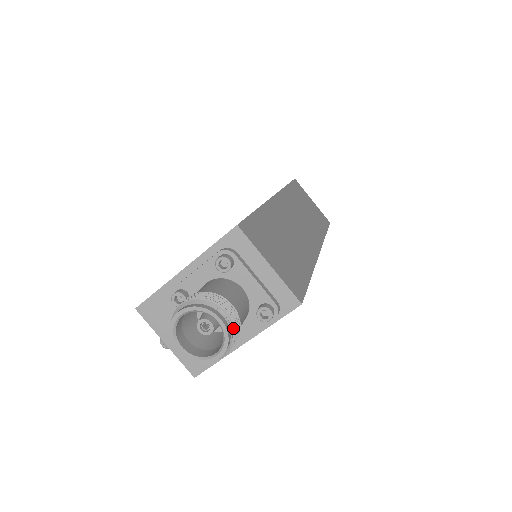
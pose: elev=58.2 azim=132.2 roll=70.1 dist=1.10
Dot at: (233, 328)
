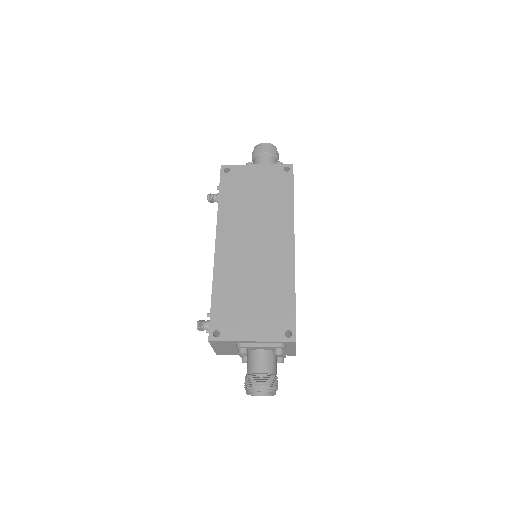
Dot at: occluded
